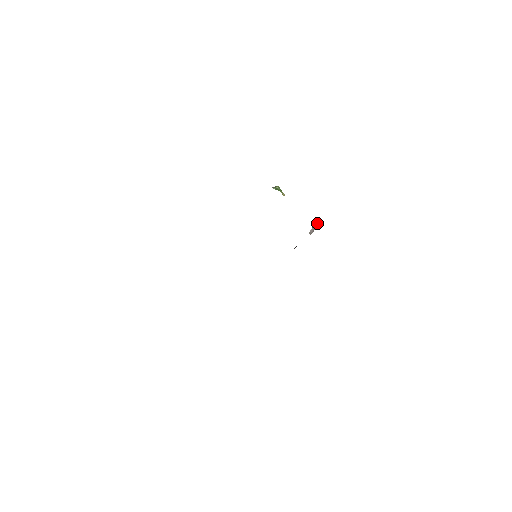
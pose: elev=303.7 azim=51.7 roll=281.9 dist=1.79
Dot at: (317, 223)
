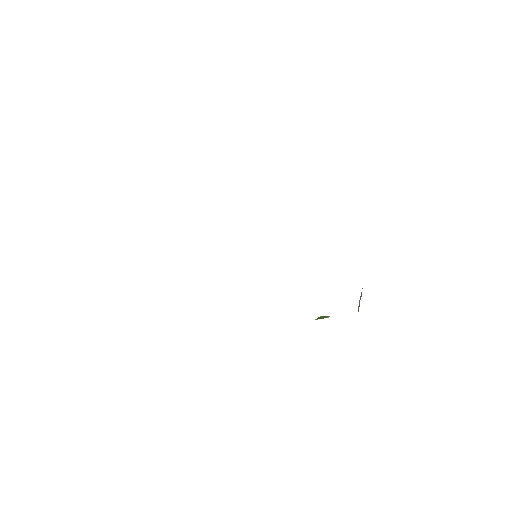
Dot at: (361, 293)
